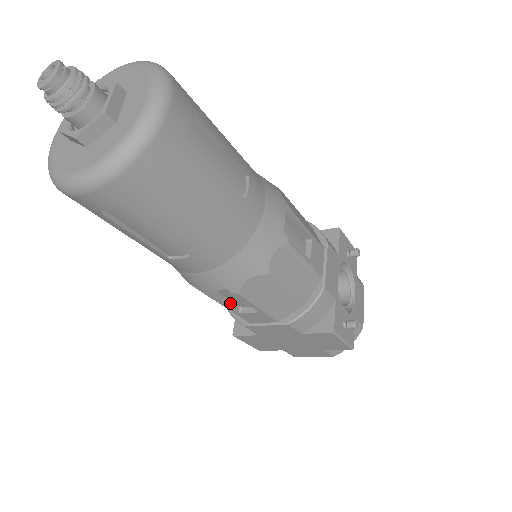
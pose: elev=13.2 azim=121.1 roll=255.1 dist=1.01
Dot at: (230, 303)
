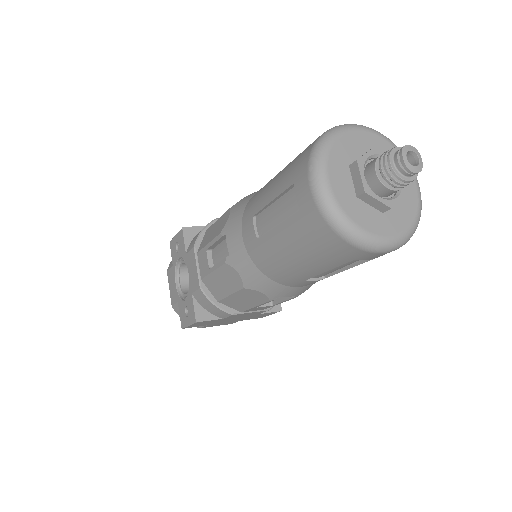
Dot at: occluded
